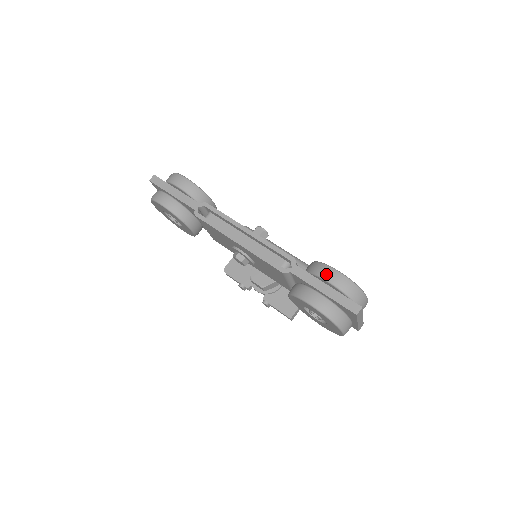
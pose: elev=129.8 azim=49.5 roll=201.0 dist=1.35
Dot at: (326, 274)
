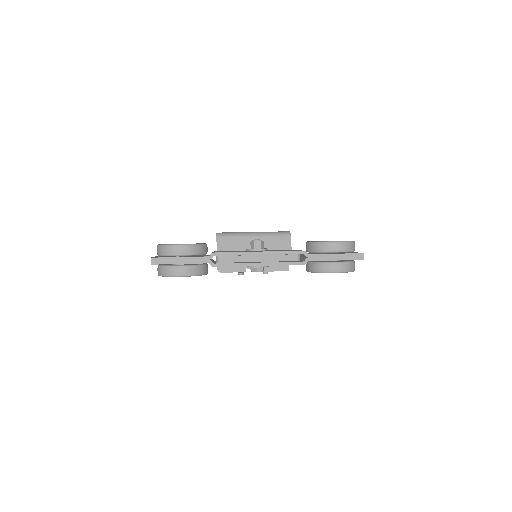
Dot at: (332, 248)
